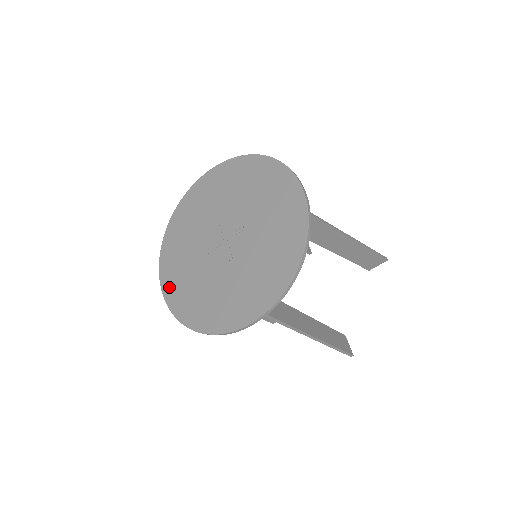
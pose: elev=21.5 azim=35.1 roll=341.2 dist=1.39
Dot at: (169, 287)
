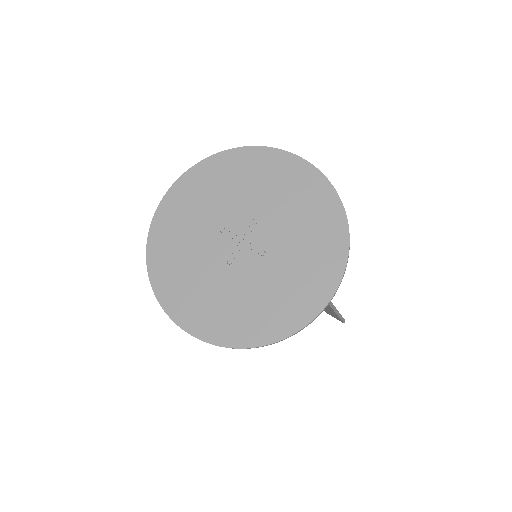
Dot at: (201, 326)
